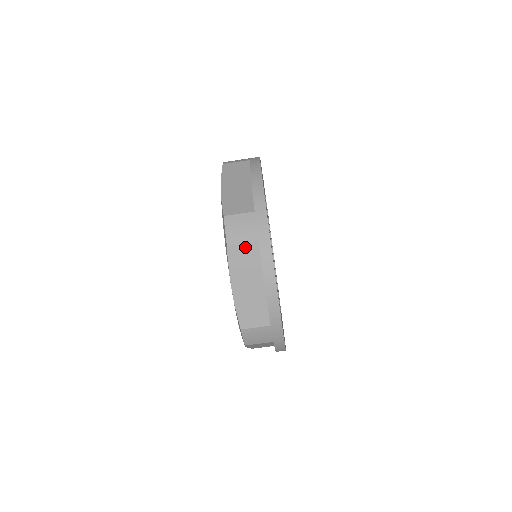
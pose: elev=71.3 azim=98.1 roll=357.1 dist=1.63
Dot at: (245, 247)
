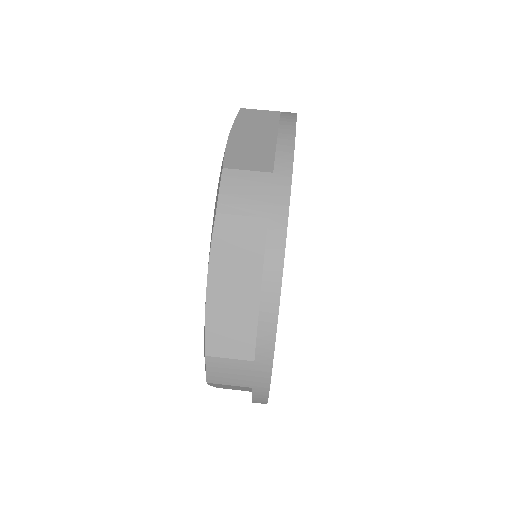
Dot at: (263, 113)
